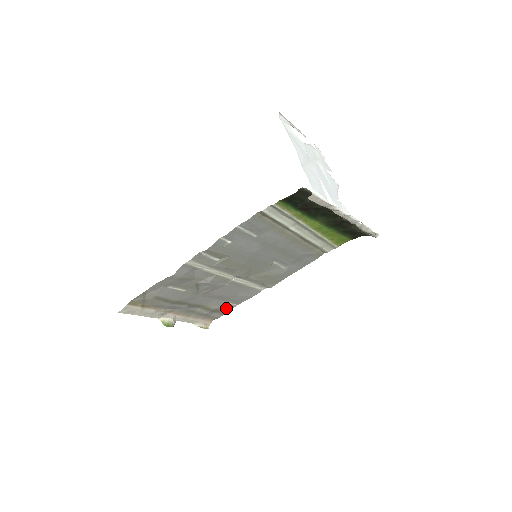
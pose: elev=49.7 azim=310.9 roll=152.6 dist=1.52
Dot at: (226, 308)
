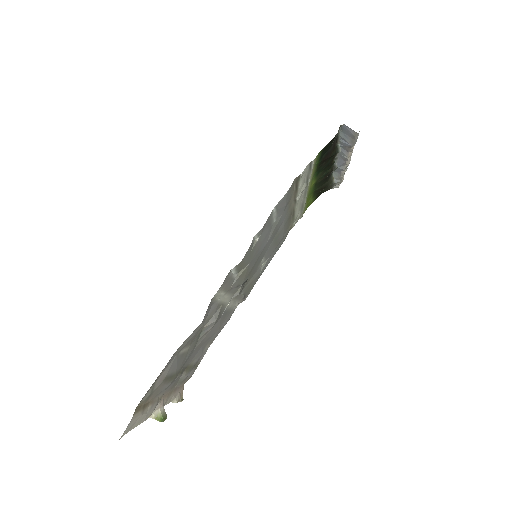
Dot at: (201, 357)
